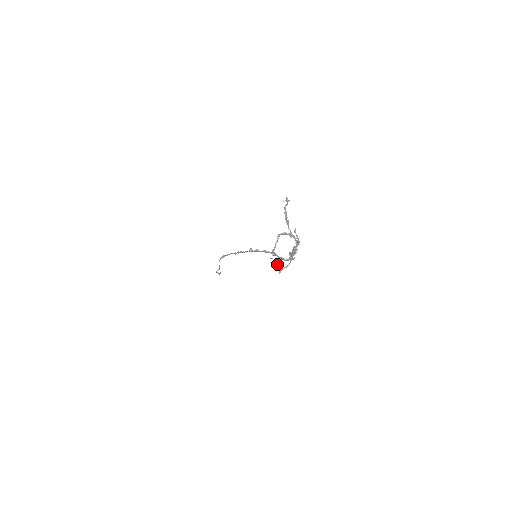
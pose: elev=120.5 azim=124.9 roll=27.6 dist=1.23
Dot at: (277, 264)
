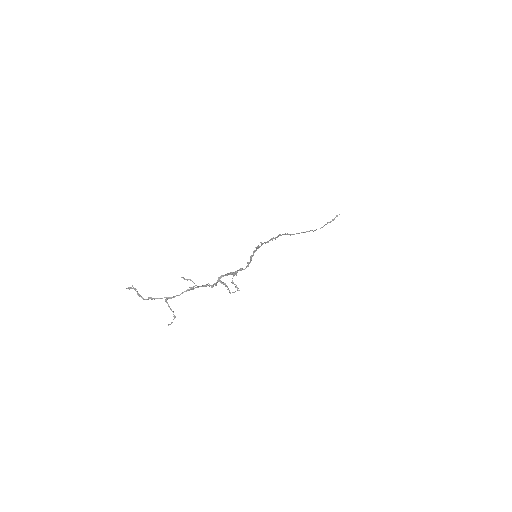
Dot at: occluded
